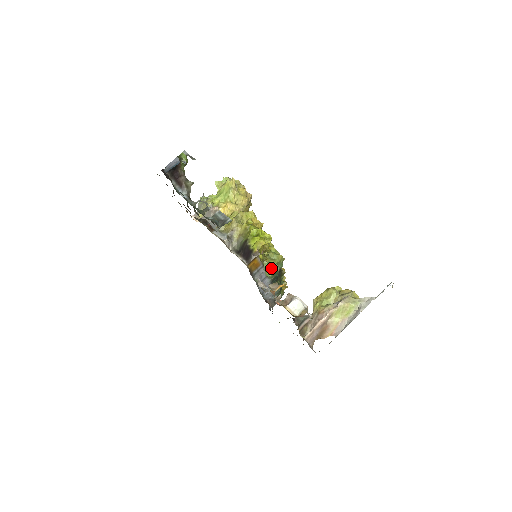
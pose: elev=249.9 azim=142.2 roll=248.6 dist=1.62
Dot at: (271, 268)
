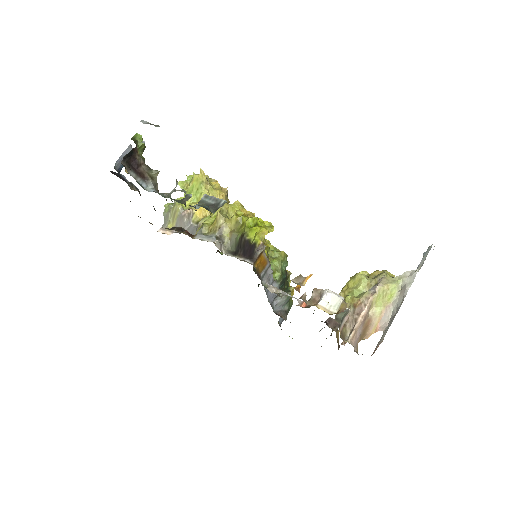
Dot at: (276, 269)
